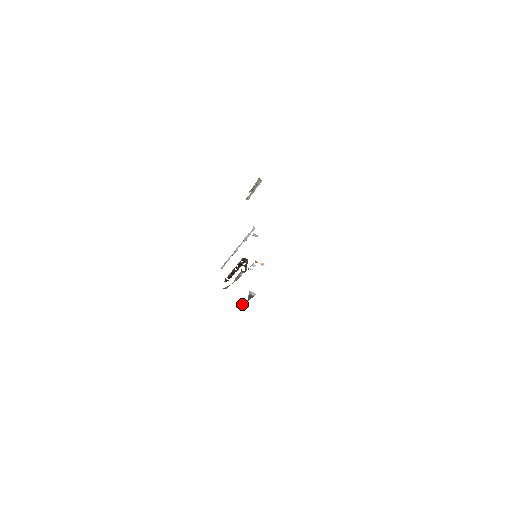
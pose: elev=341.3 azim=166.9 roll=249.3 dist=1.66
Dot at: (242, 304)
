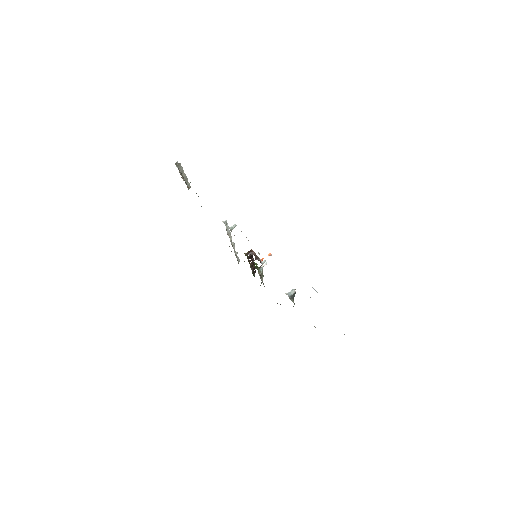
Dot at: occluded
